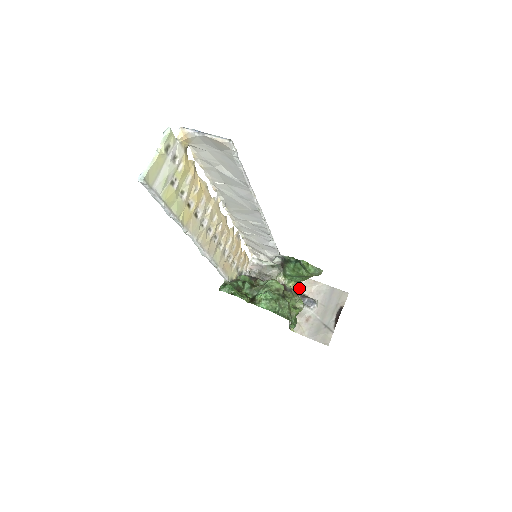
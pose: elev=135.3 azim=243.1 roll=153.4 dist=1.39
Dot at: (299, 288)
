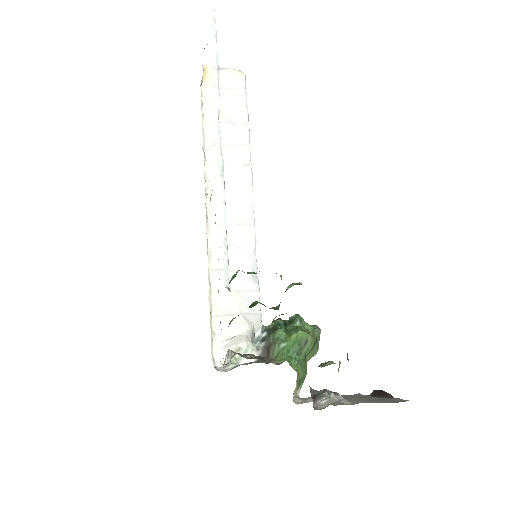
Dot at: (300, 403)
